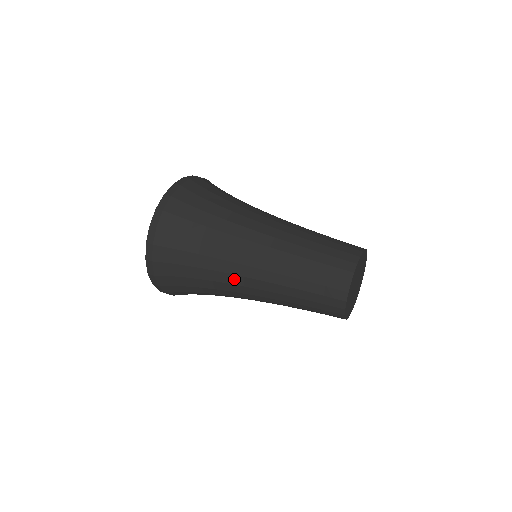
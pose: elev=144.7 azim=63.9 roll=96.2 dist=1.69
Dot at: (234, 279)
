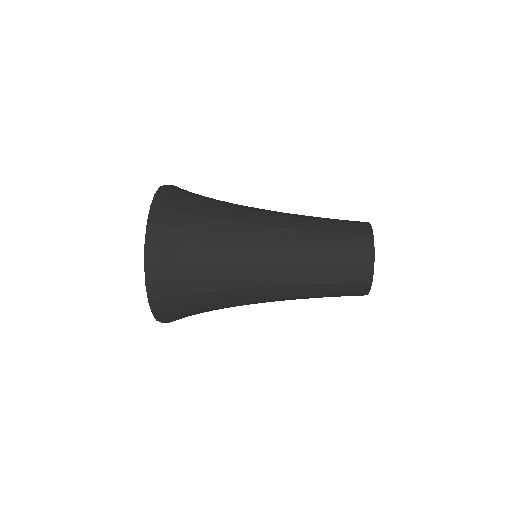
Dot at: (251, 281)
